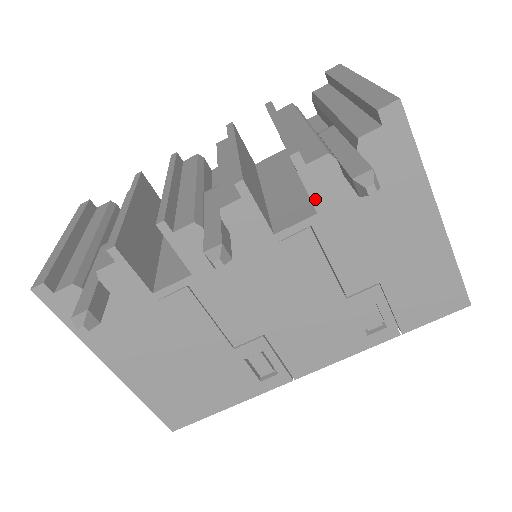
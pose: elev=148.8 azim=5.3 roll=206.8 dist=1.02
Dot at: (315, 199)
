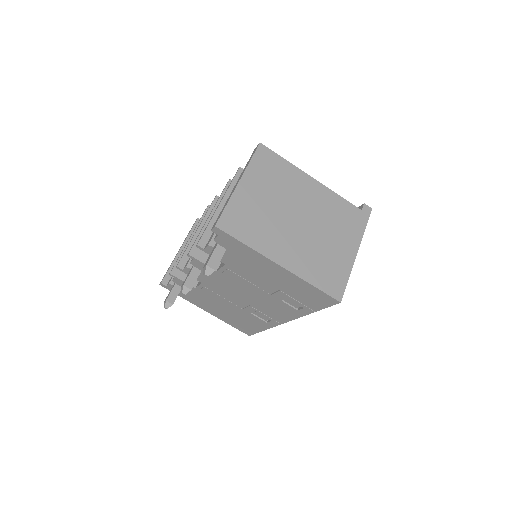
Dot at: occluded
